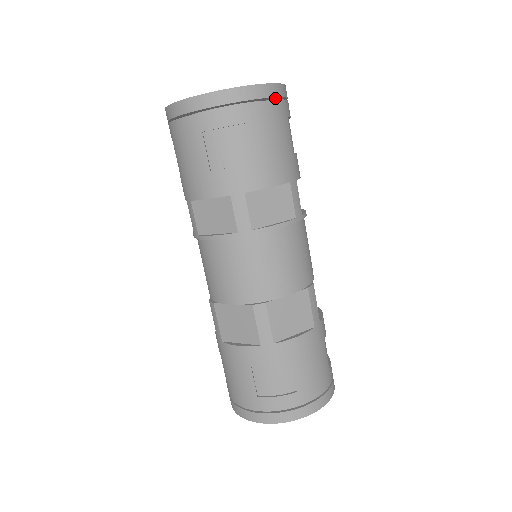
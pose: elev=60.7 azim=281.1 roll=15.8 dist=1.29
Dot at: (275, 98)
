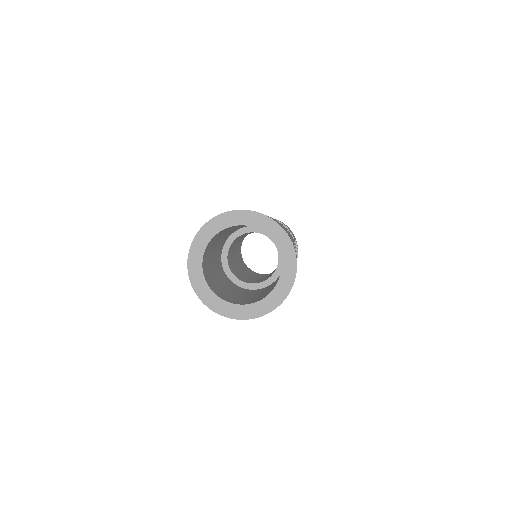
Dot at: occluded
